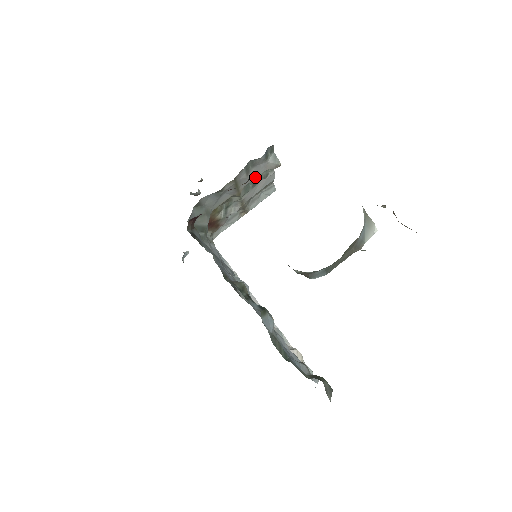
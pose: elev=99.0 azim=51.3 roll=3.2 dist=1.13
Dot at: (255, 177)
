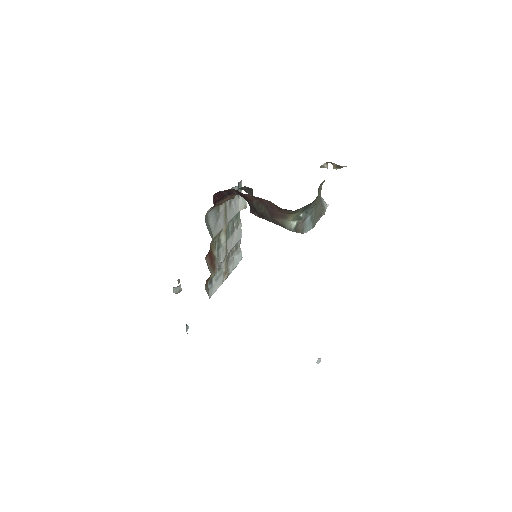
Dot at: (233, 216)
